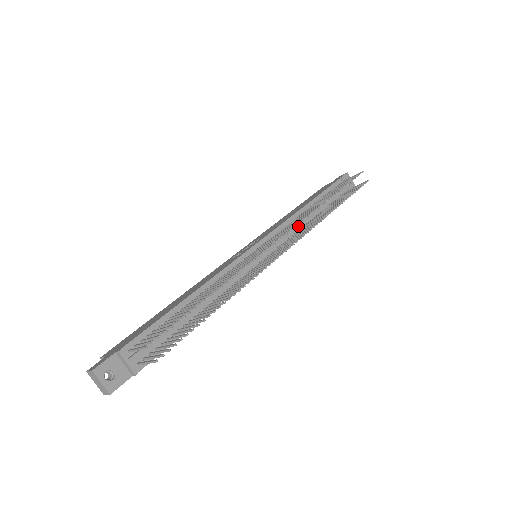
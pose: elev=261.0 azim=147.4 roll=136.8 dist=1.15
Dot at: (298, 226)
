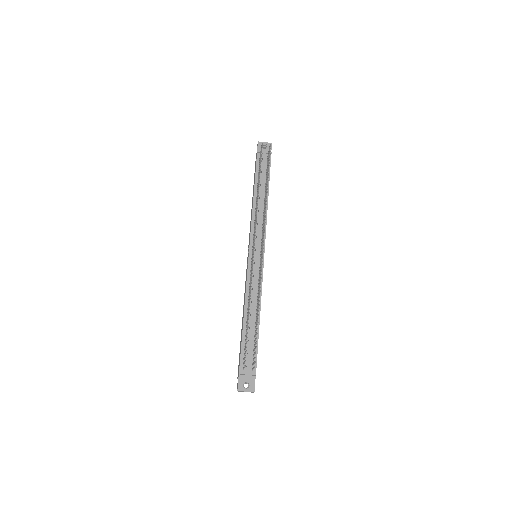
Dot at: (260, 215)
